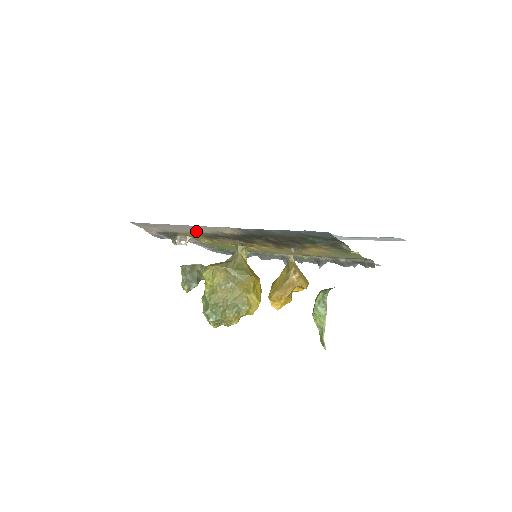
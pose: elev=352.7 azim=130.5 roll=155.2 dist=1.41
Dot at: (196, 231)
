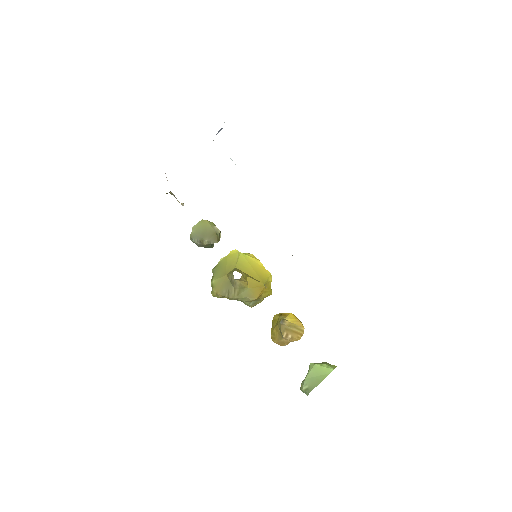
Dot at: occluded
